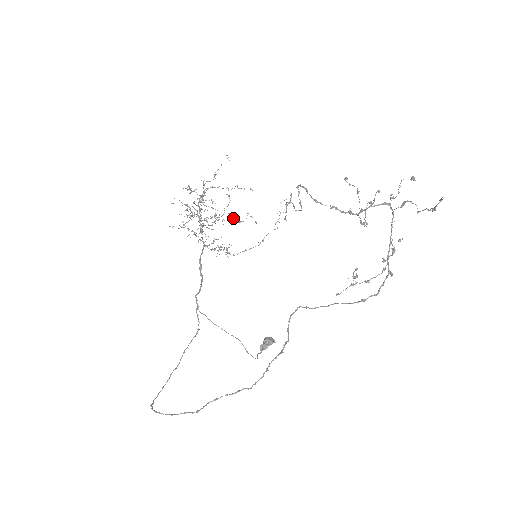
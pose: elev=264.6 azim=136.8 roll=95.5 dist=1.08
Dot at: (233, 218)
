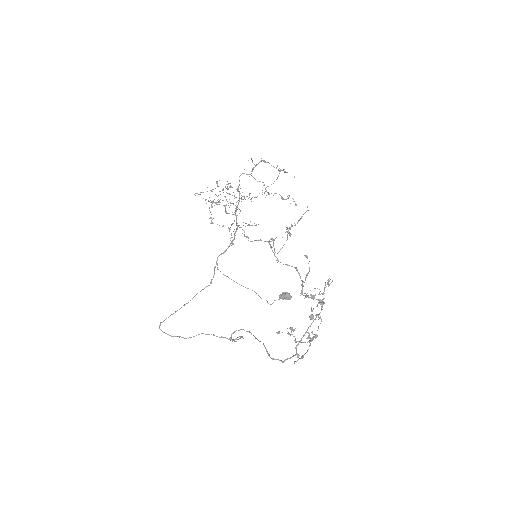
Dot at: occluded
